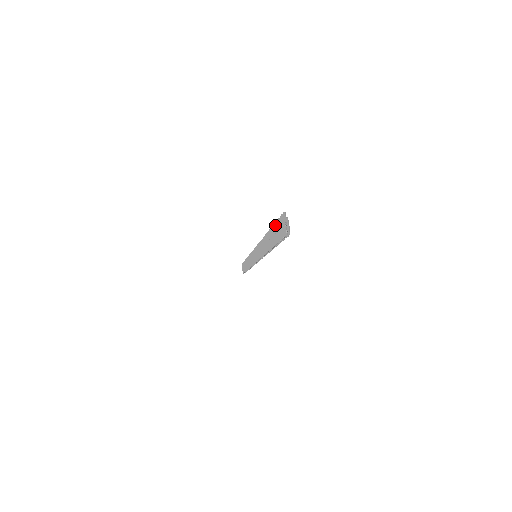
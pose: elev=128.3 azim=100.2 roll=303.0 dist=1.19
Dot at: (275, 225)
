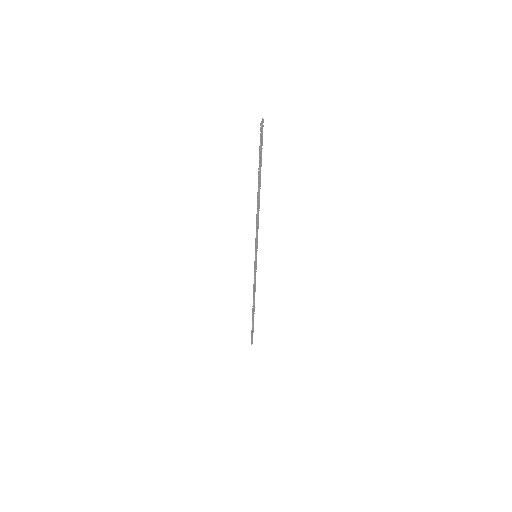
Dot at: occluded
